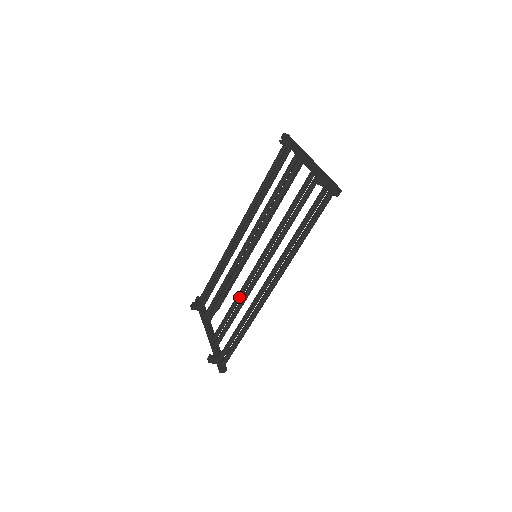
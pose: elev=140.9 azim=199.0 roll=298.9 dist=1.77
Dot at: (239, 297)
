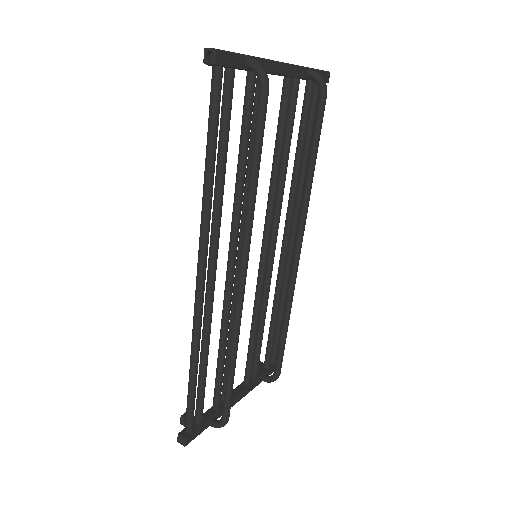
Dot at: (230, 323)
